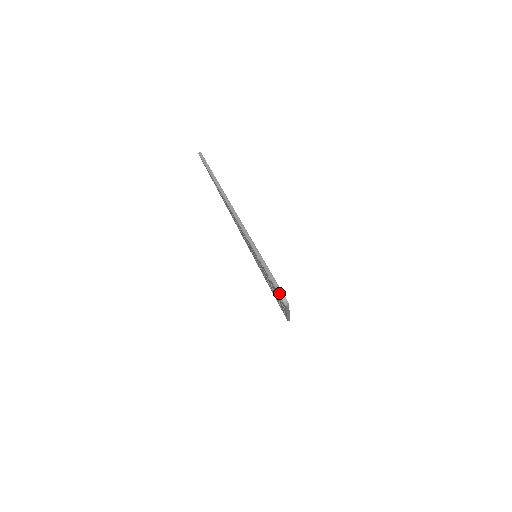
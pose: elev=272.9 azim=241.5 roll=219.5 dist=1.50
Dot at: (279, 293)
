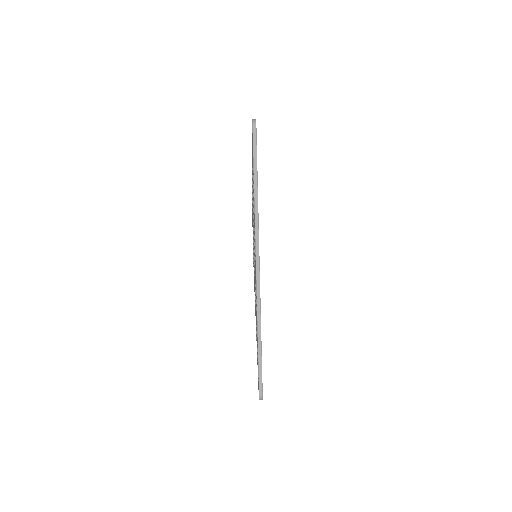
Dot at: occluded
